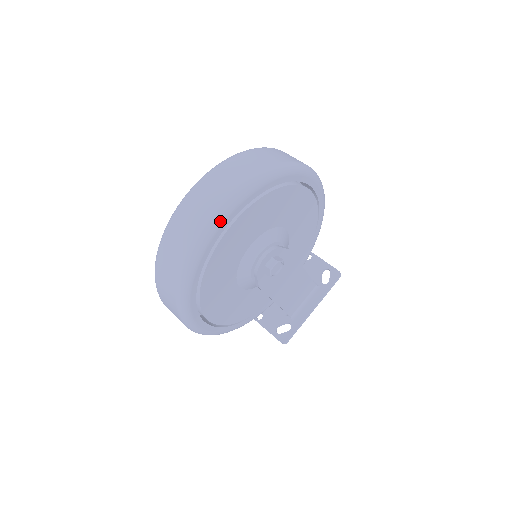
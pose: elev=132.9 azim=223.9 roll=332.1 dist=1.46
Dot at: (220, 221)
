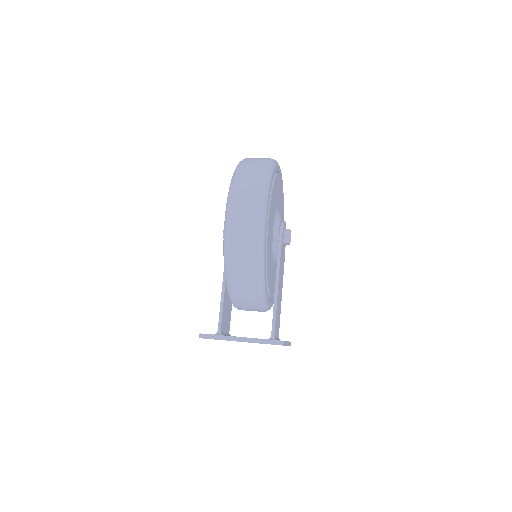
Dot at: occluded
